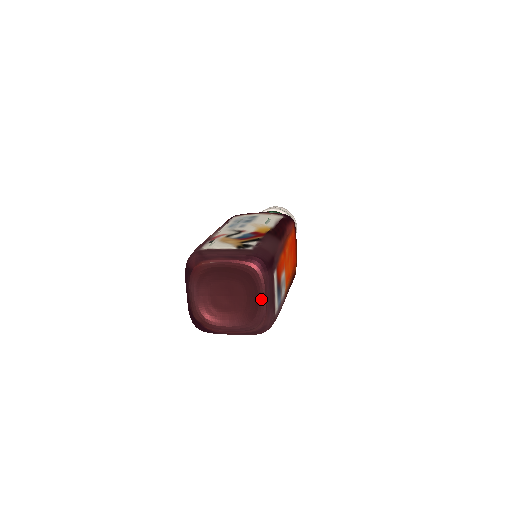
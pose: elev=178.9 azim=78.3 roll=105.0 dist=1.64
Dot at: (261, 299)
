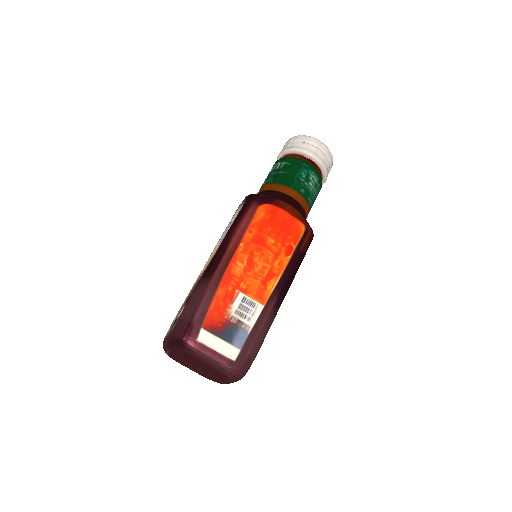
Dot at: occluded
